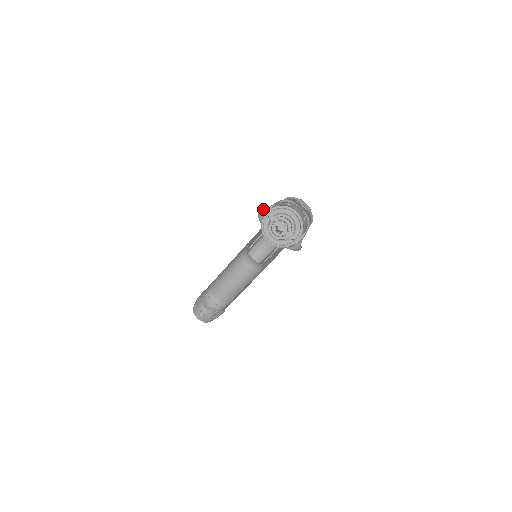
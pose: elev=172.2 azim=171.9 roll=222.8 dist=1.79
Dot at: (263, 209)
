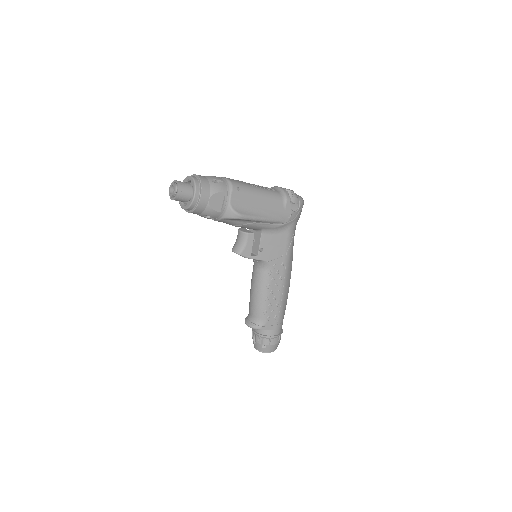
Dot at: occluded
